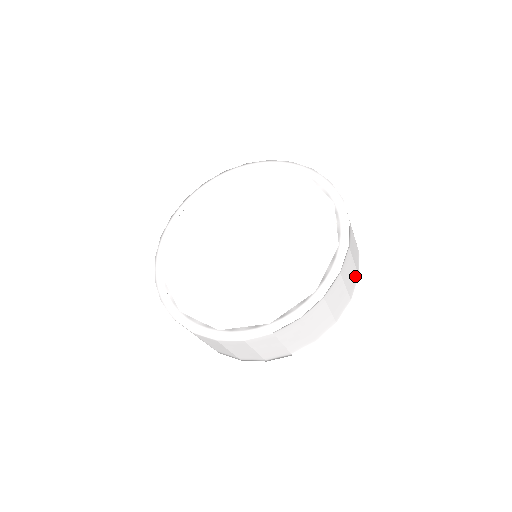
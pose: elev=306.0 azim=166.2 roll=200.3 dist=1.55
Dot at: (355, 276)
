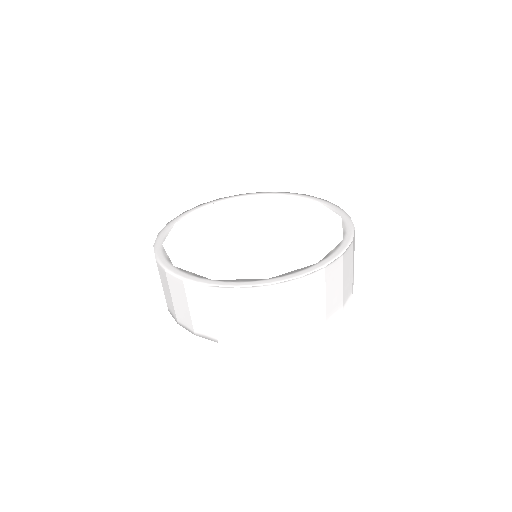
Dot at: (321, 313)
